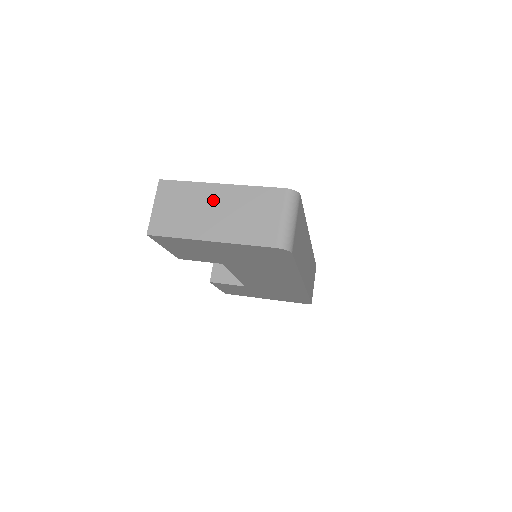
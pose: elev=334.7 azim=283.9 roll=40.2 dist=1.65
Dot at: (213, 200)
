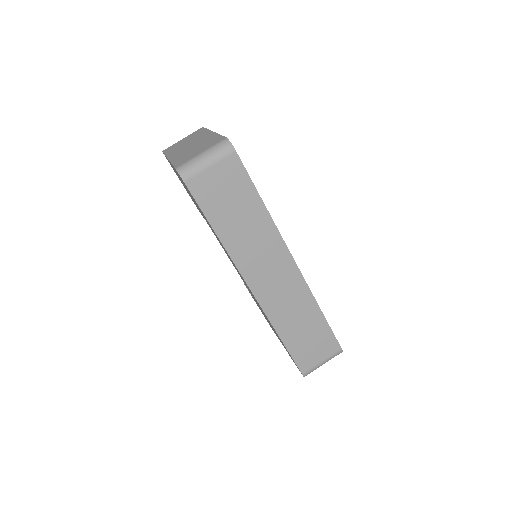
Dot at: (199, 139)
